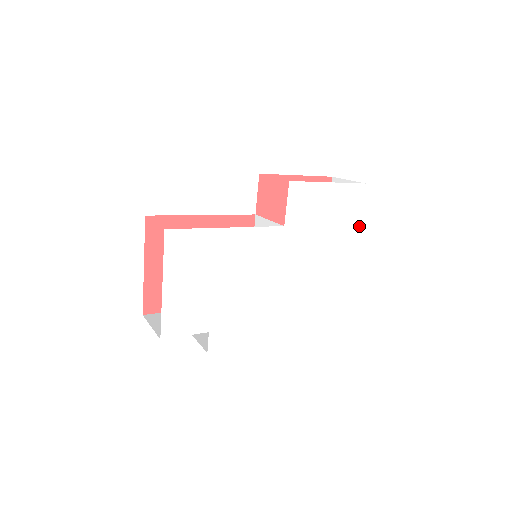
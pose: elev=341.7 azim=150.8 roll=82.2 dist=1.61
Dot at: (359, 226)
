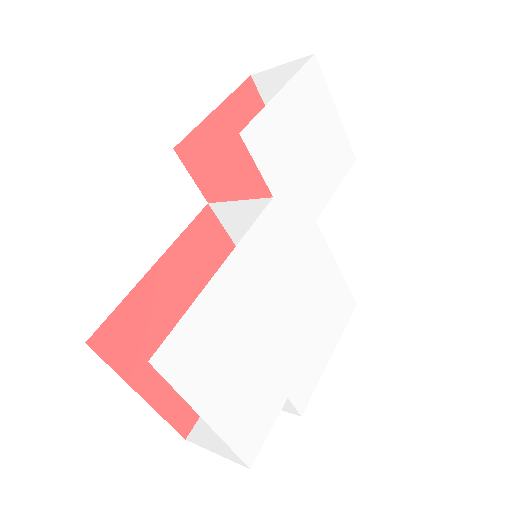
Dot at: (338, 116)
